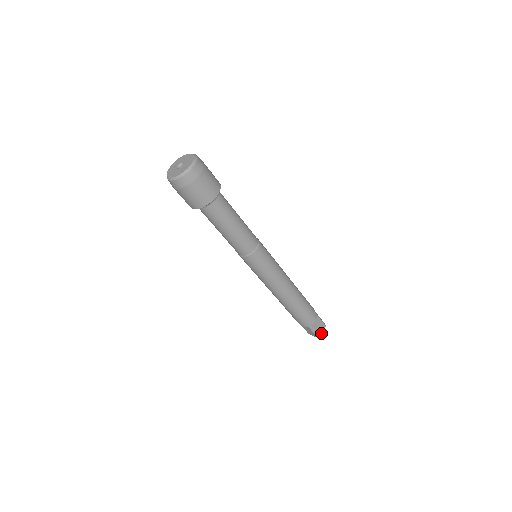
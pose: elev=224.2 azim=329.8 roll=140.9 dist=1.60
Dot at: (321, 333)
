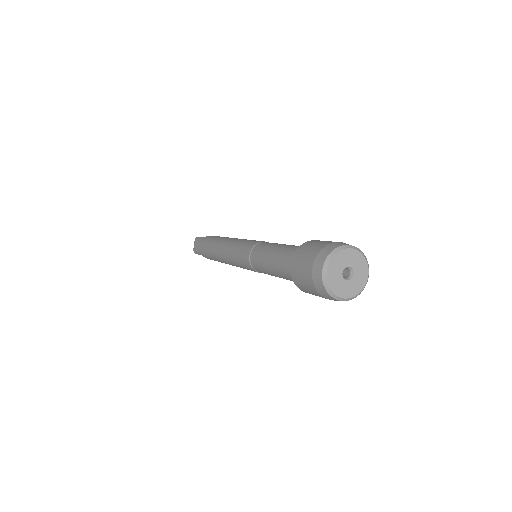
Dot at: occluded
